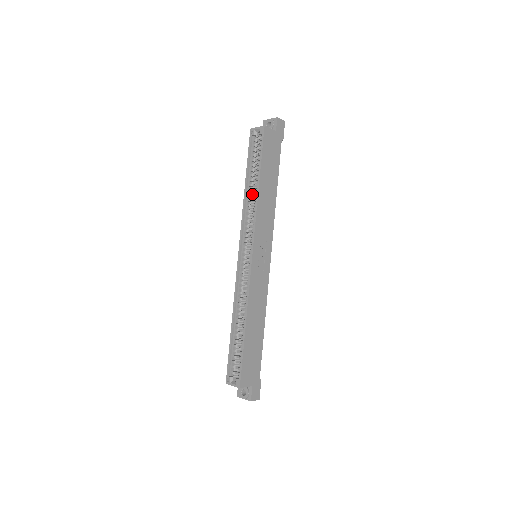
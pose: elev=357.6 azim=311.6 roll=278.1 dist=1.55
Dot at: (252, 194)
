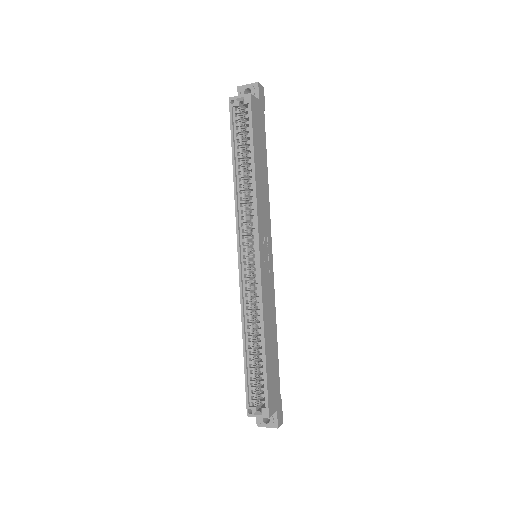
Dot at: (243, 181)
